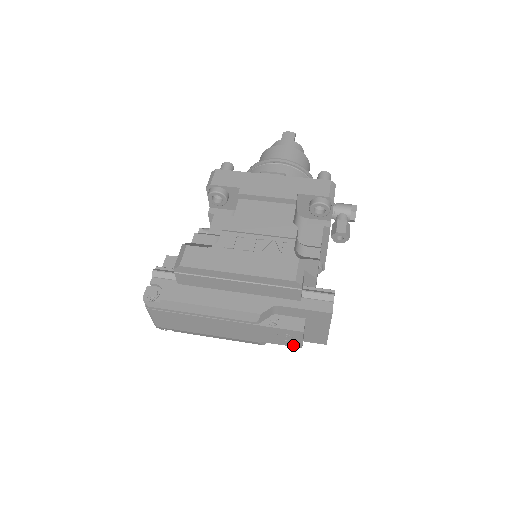
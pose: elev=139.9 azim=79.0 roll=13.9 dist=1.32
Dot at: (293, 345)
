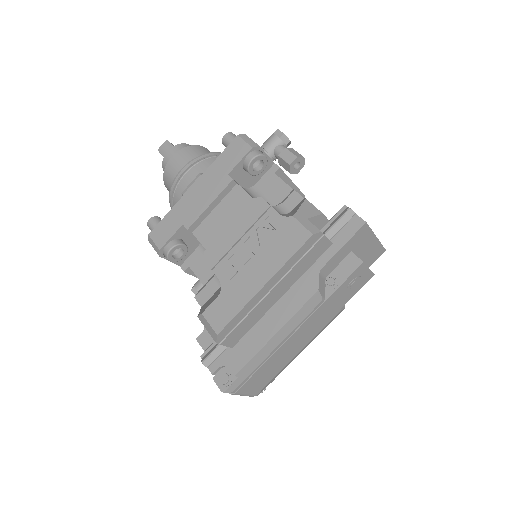
Dot at: (366, 281)
